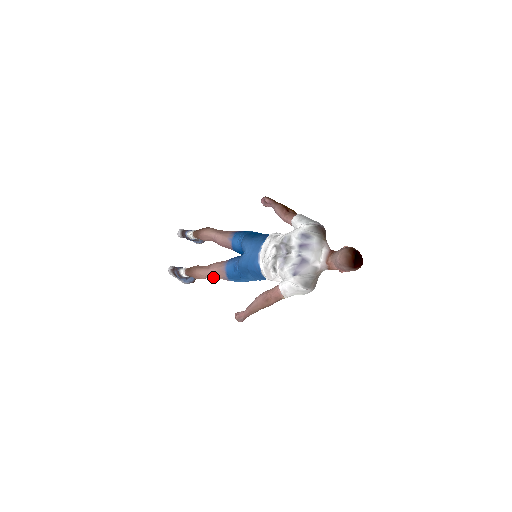
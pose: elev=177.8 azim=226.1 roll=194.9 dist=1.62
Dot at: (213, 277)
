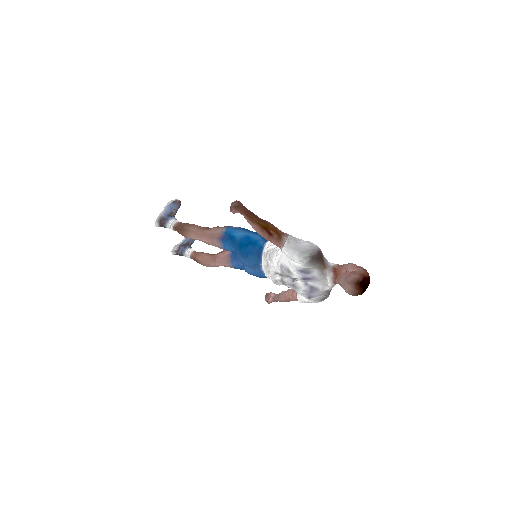
Dot at: occluded
